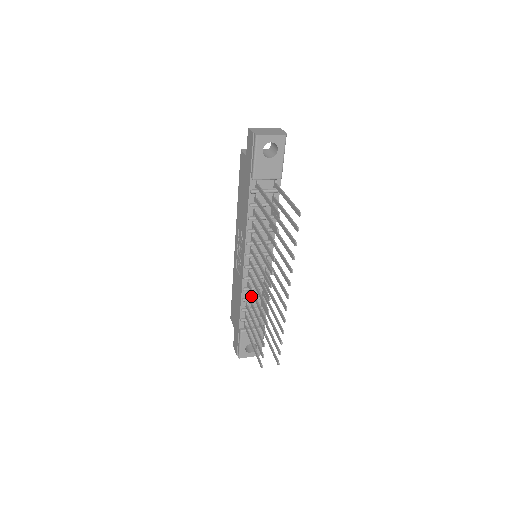
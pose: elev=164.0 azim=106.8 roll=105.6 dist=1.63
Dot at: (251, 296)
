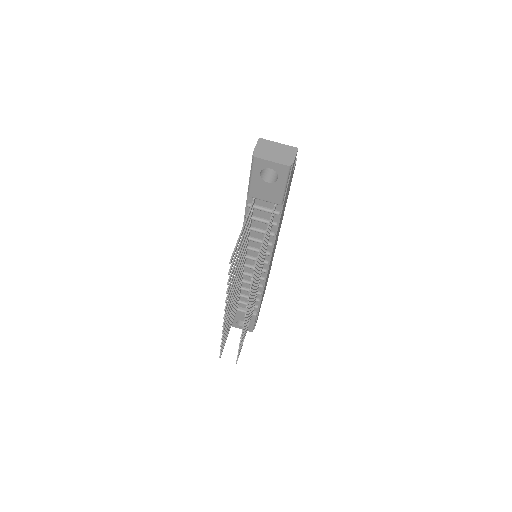
Dot at: (245, 286)
